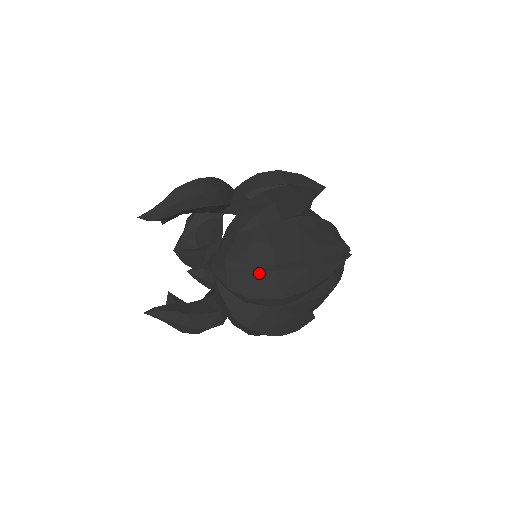
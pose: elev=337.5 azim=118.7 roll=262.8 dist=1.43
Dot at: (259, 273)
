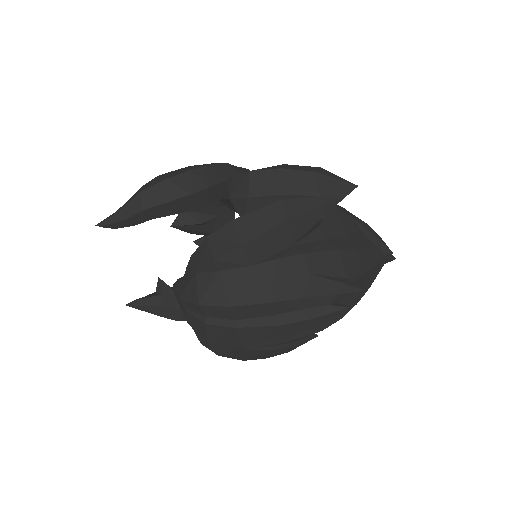
Dot at: (215, 326)
